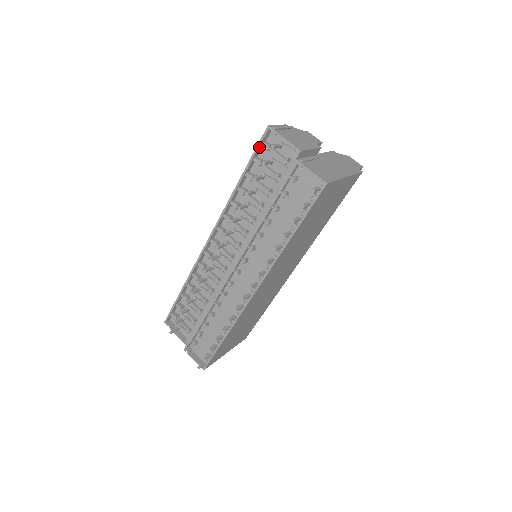
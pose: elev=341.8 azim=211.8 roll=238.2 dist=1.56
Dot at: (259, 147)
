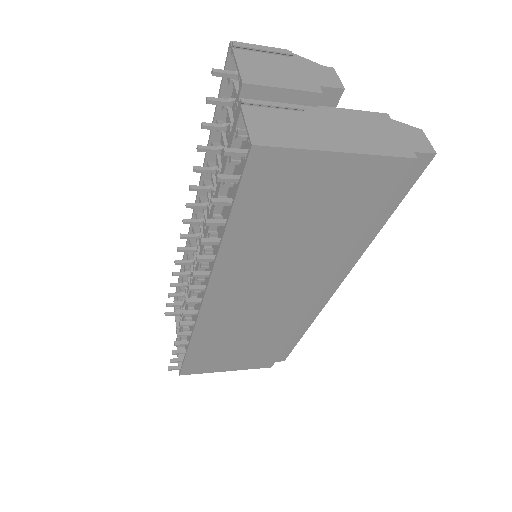
Dot at: (225, 78)
